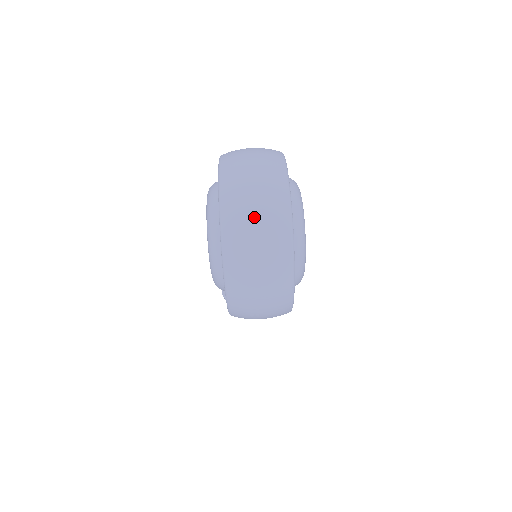
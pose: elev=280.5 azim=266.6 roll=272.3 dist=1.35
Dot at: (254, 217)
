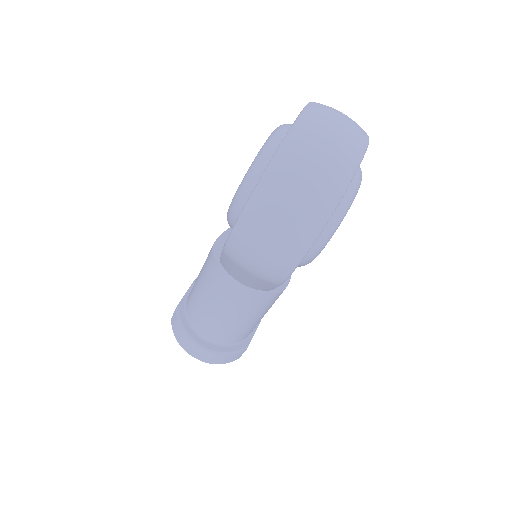
Dot at: (333, 130)
